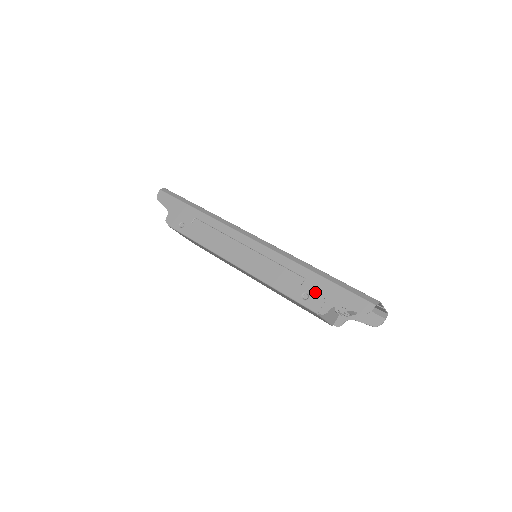
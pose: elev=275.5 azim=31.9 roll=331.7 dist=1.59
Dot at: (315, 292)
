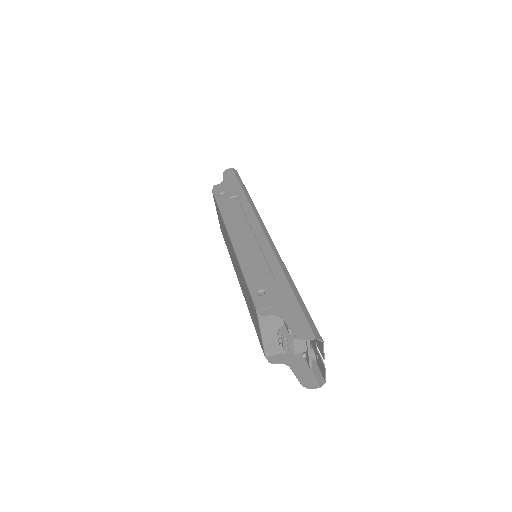
Dot at: (273, 295)
